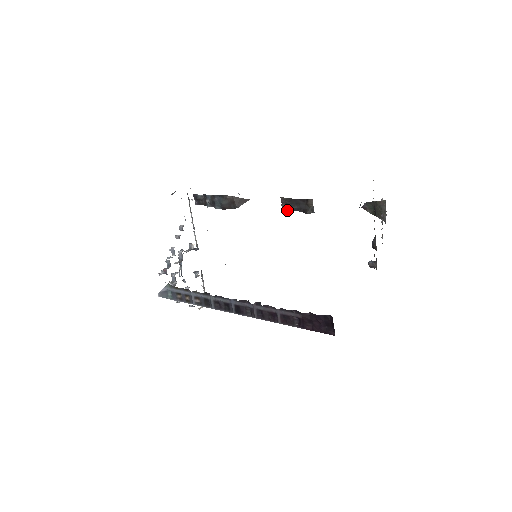
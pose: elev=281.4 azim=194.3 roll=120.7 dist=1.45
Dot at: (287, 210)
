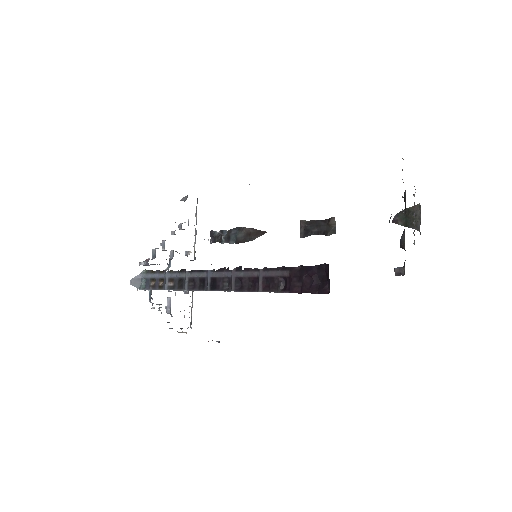
Dot at: (305, 234)
